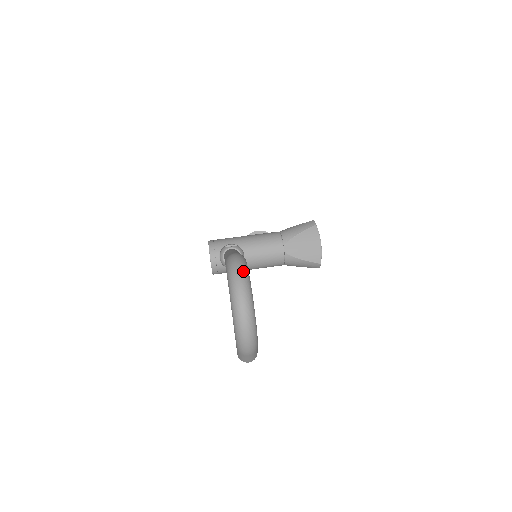
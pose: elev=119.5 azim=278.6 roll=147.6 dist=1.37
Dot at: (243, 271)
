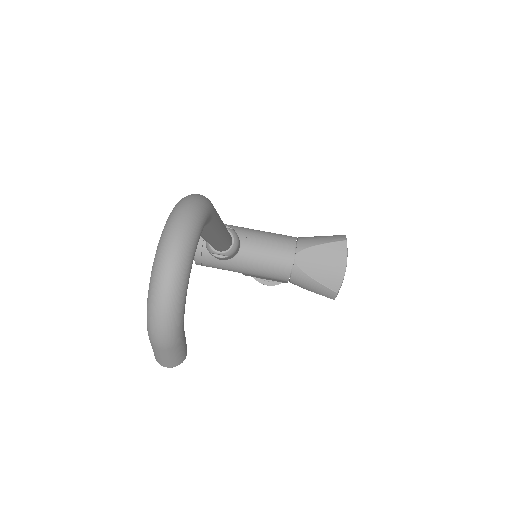
Dot at: (195, 210)
